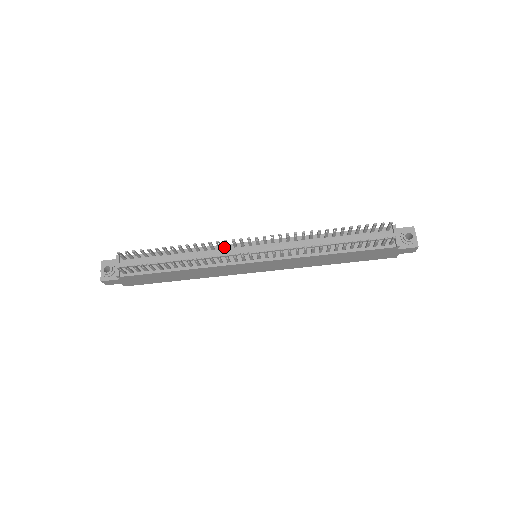
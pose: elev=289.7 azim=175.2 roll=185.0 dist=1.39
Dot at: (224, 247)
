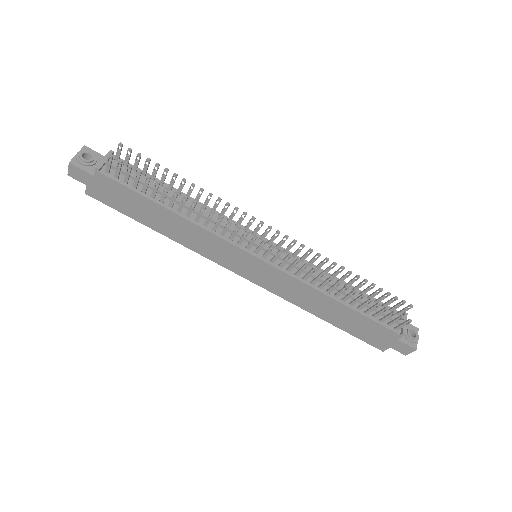
Dot at: (233, 223)
